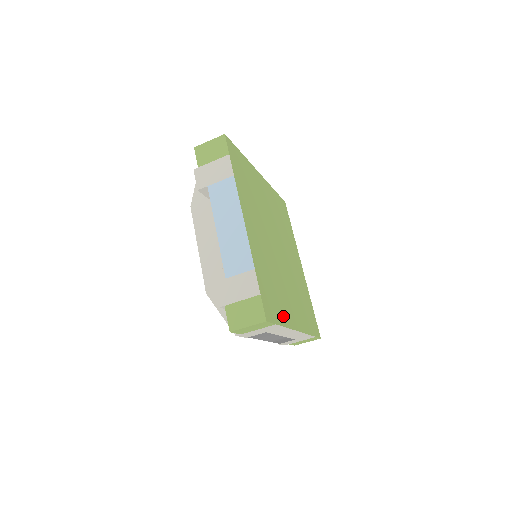
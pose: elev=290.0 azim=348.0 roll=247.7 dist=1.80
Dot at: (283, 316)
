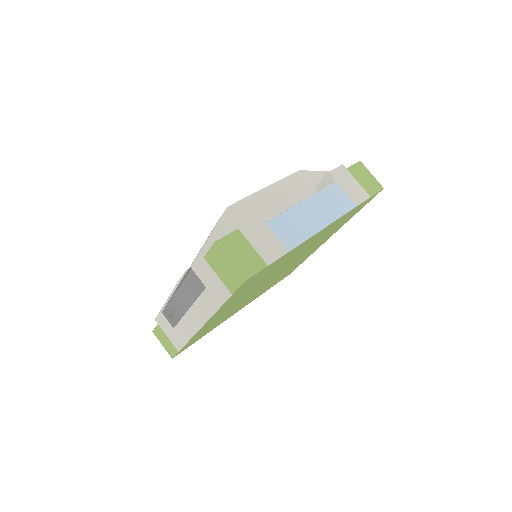
Dot at: (229, 302)
